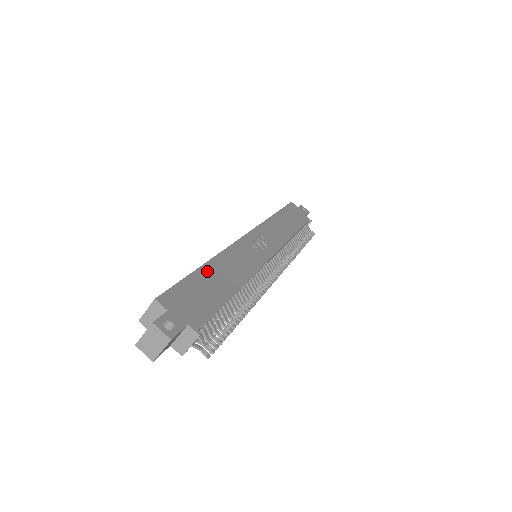
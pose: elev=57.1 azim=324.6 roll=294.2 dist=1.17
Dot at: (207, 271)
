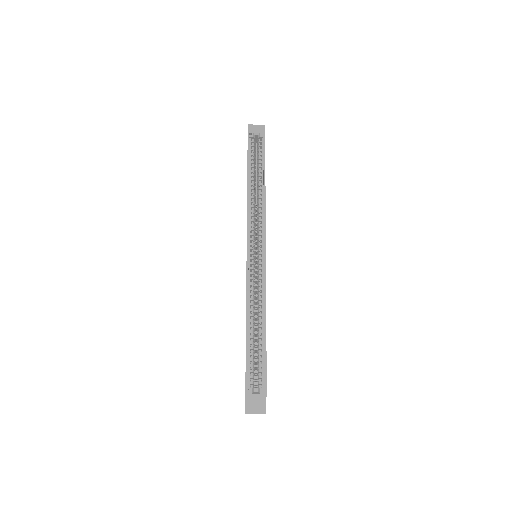
Dot at: occluded
